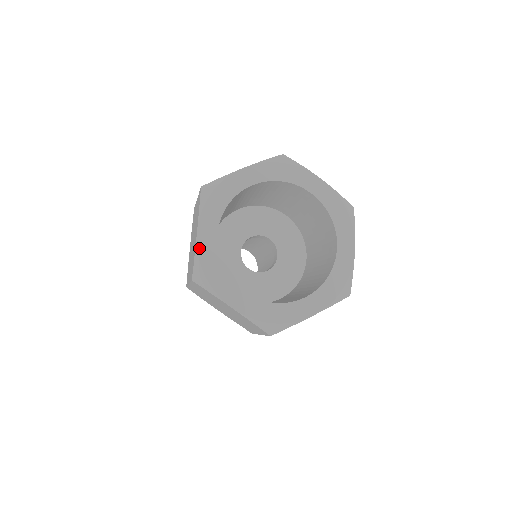
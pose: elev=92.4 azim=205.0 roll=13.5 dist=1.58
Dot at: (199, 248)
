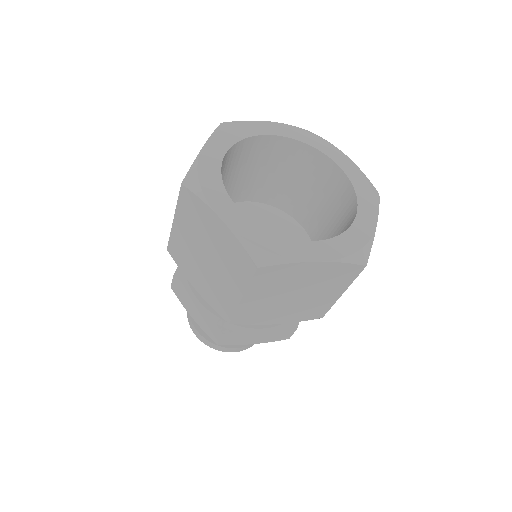
Dot at: (201, 157)
